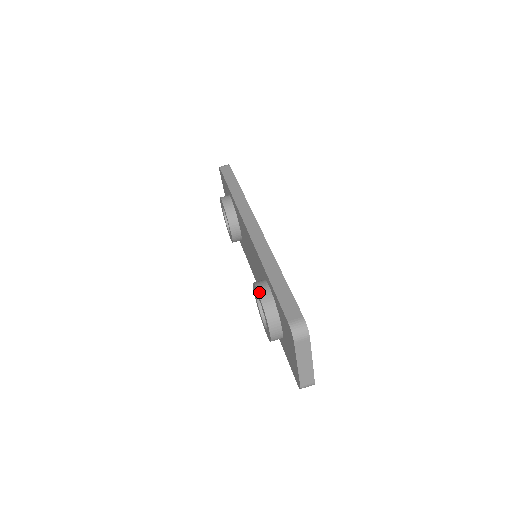
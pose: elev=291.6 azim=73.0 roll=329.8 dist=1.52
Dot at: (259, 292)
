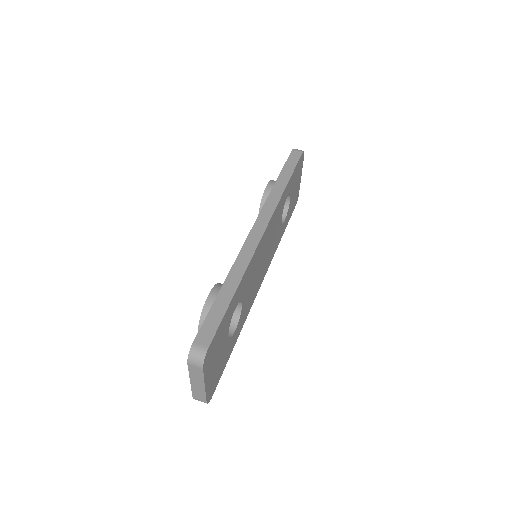
Dot at: (209, 296)
